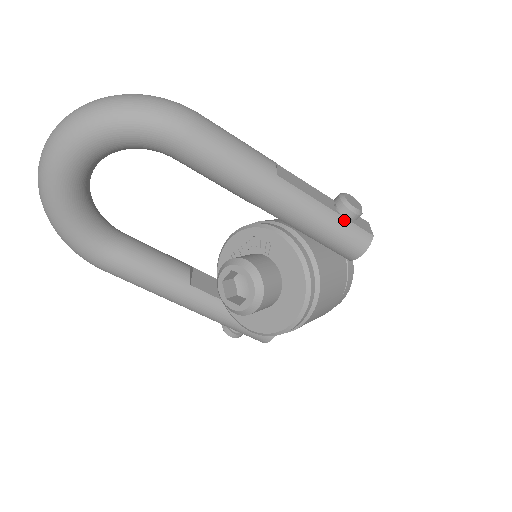
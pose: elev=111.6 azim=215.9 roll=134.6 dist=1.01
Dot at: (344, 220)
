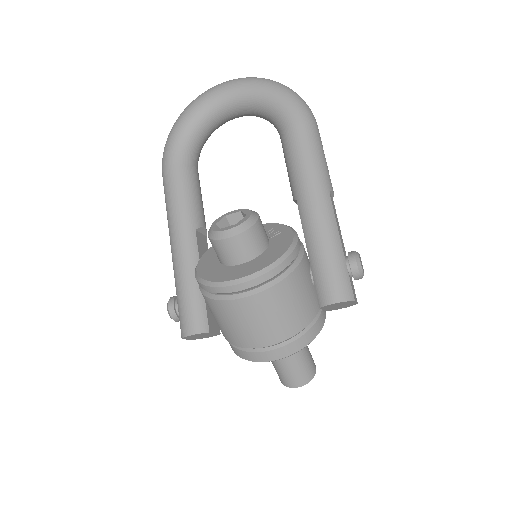
Dot at: (344, 264)
